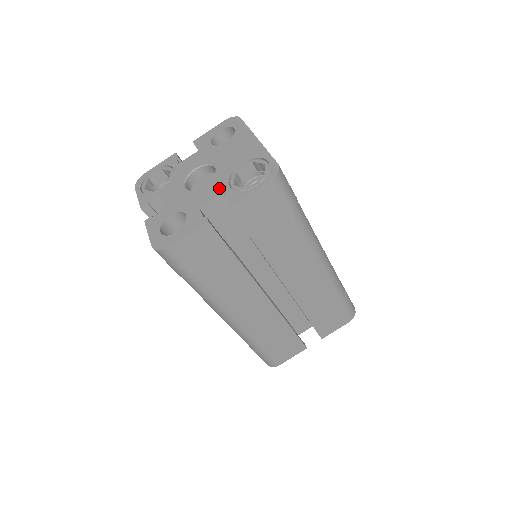
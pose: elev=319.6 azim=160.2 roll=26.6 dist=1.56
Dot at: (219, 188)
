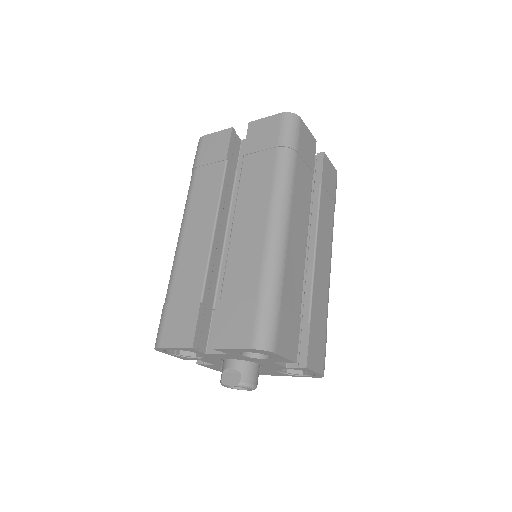
Dot at: occluded
